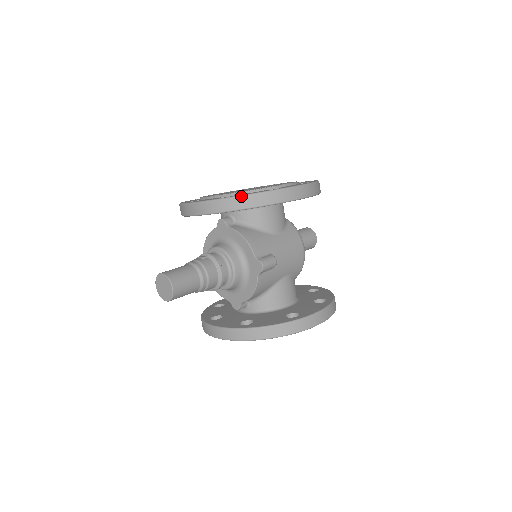
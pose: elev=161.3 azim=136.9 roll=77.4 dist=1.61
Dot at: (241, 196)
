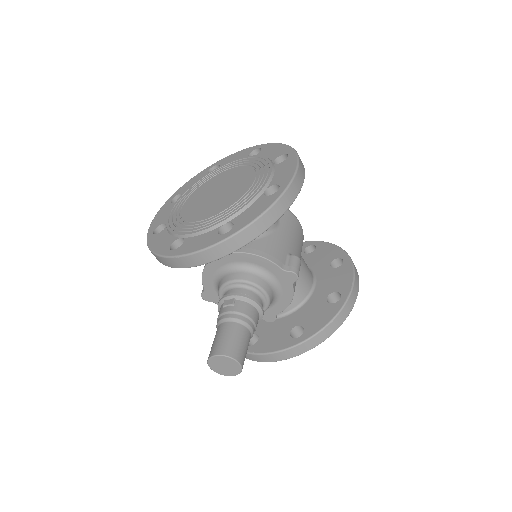
Dot at: (253, 222)
